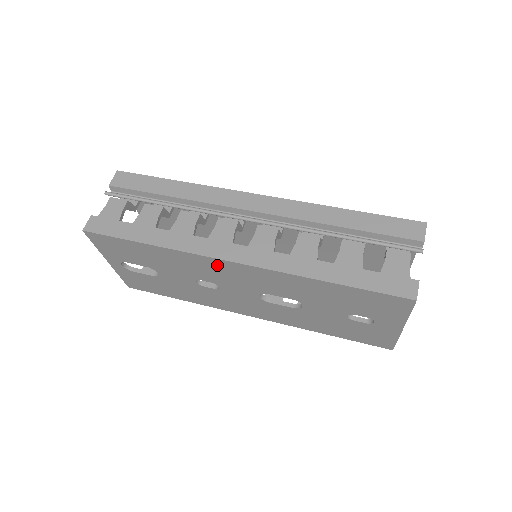
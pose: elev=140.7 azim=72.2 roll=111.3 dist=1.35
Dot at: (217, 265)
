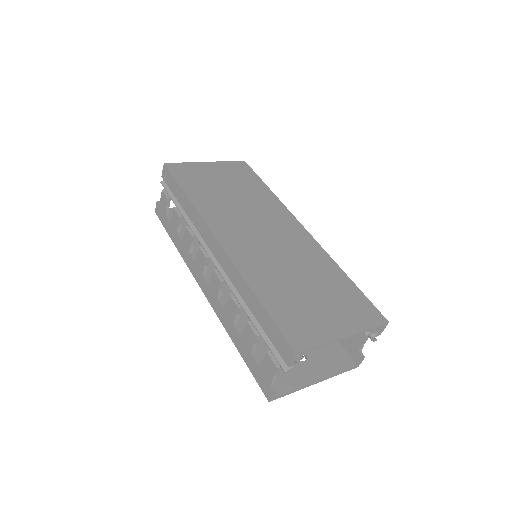
Dot at: occluded
